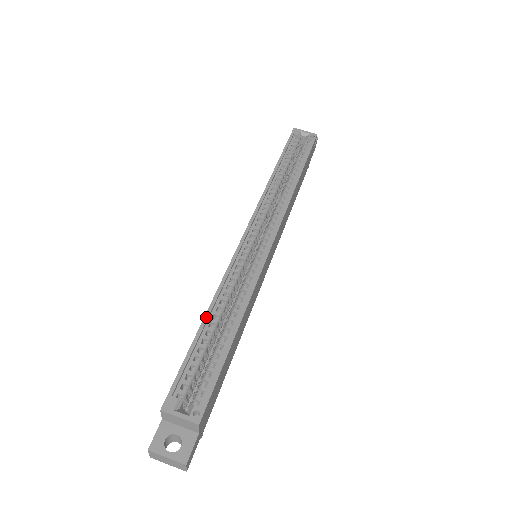
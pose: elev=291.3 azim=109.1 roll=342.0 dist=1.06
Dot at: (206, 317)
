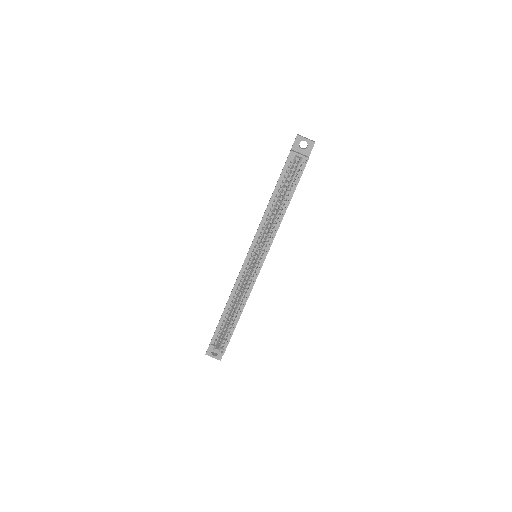
Dot at: (224, 311)
